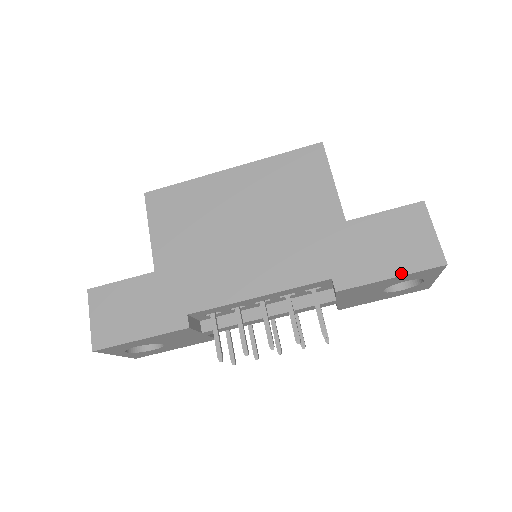
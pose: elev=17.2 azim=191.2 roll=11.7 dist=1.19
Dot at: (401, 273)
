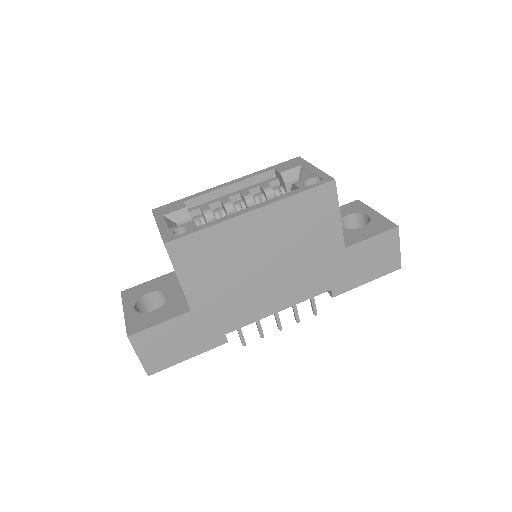
Dot at: (374, 278)
